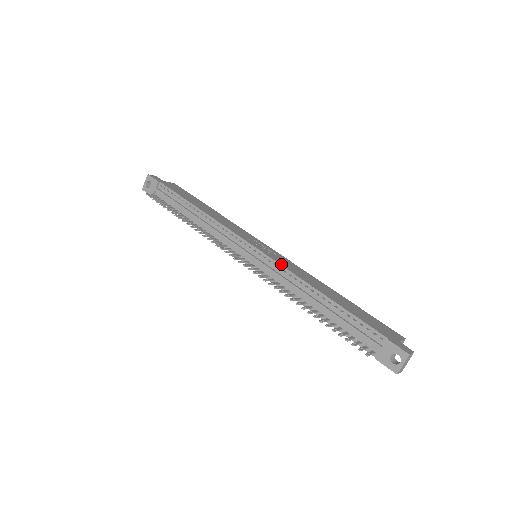
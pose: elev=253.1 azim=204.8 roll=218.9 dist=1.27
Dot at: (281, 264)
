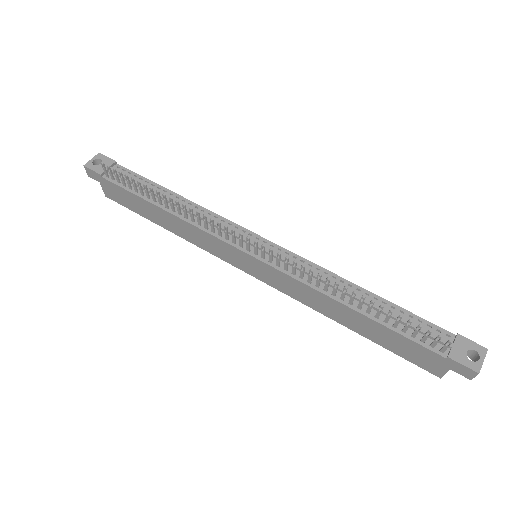
Dot at: (303, 258)
